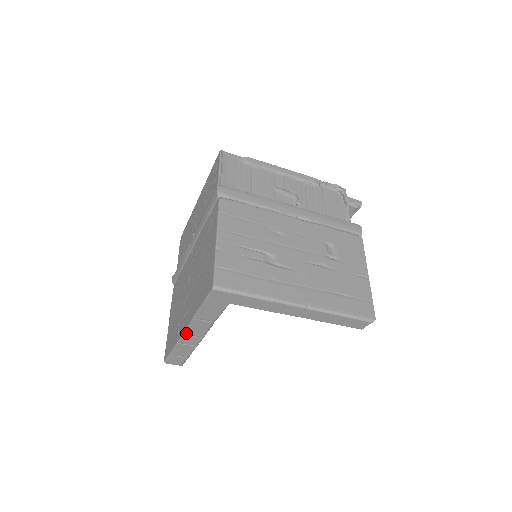
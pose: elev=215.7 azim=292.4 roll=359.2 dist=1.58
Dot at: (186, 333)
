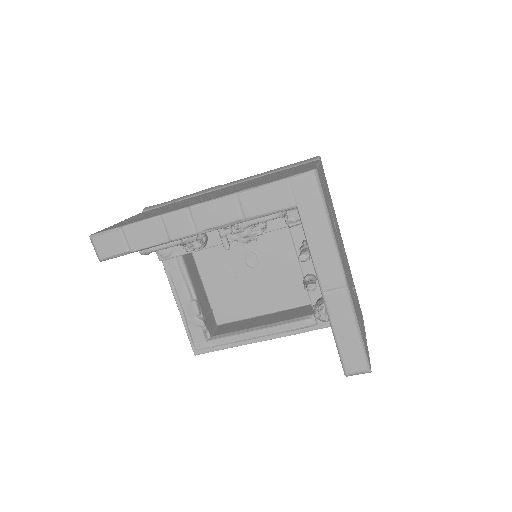
Dot at: (193, 208)
